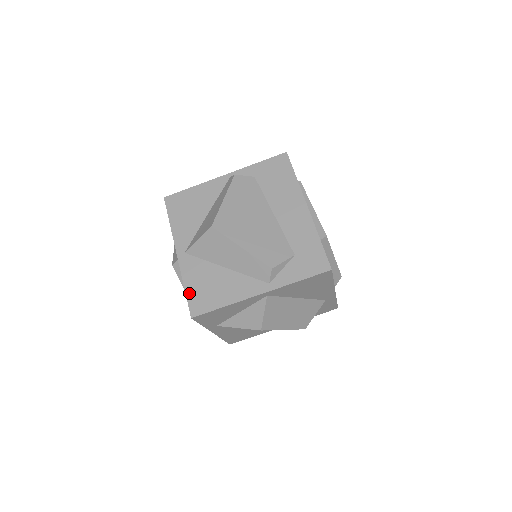
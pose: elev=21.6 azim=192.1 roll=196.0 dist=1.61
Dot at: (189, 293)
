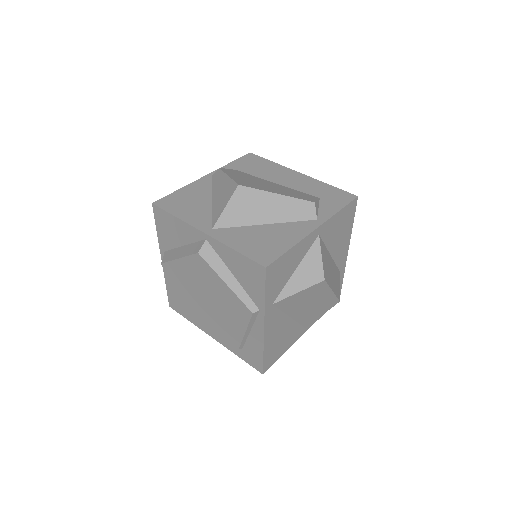
Dot at: (245, 252)
